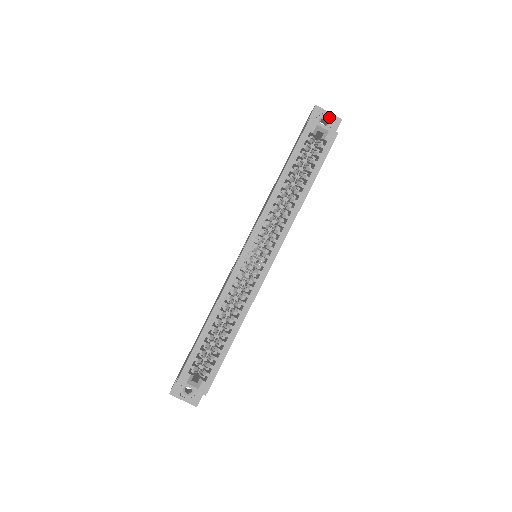
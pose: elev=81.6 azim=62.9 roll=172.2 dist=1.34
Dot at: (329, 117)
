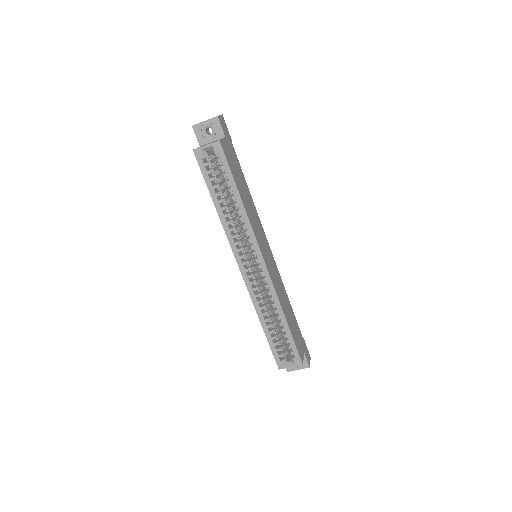
Dot at: (208, 124)
